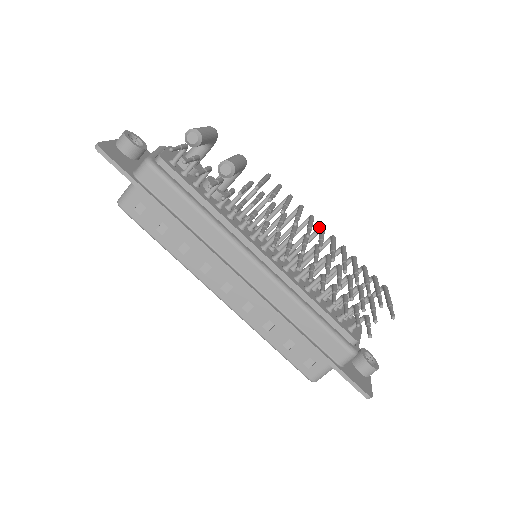
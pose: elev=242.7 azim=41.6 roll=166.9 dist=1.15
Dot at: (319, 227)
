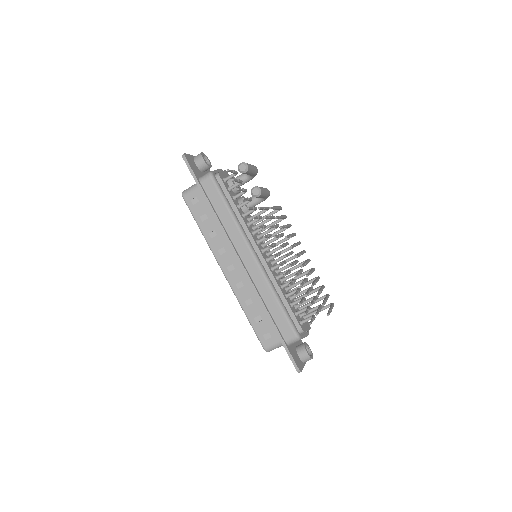
Dot at: occluded
